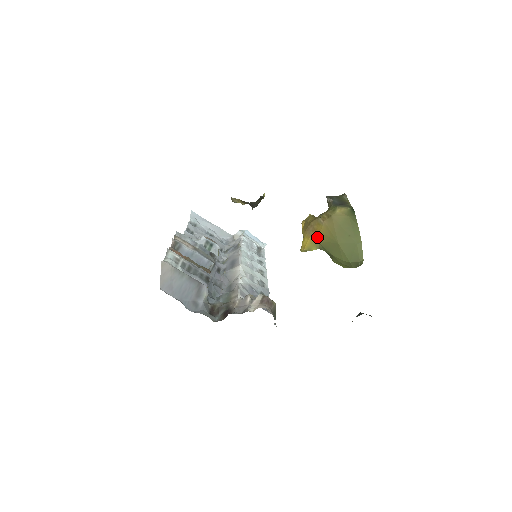
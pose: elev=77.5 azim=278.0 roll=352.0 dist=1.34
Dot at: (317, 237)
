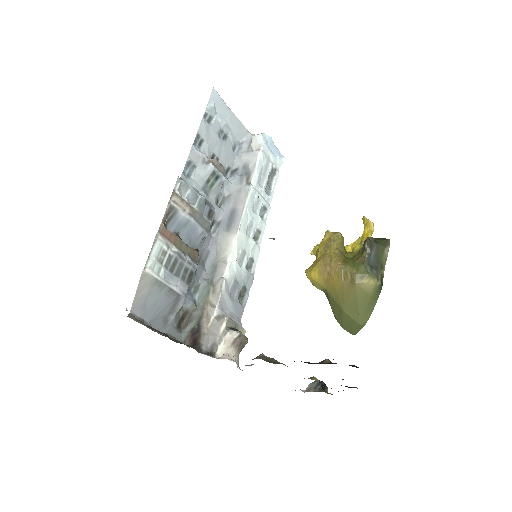
Dot at: (328, 285)
